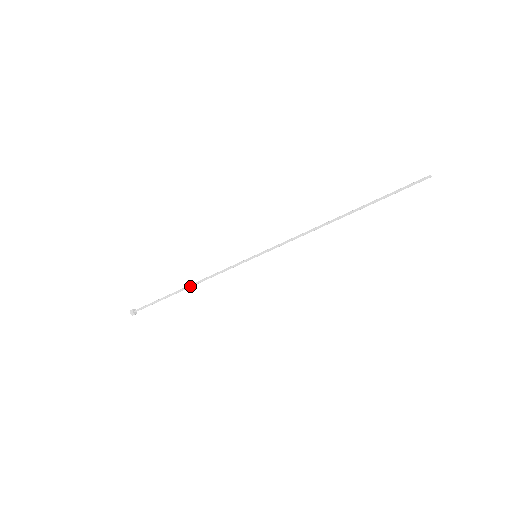
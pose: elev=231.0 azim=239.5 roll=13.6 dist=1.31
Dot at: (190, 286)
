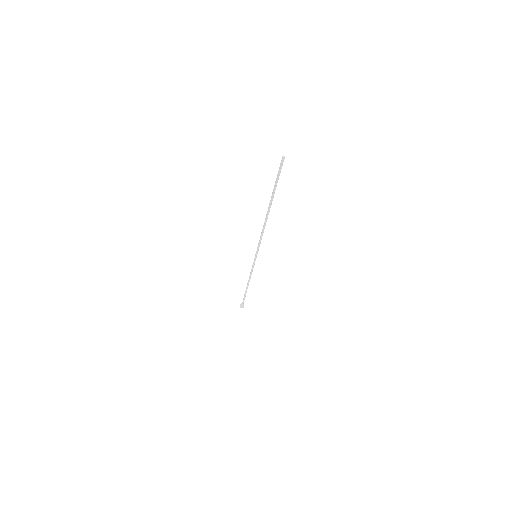
Dot at: (248, 285)
